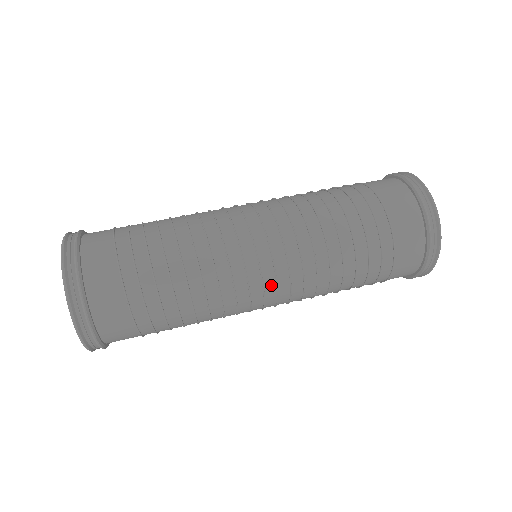
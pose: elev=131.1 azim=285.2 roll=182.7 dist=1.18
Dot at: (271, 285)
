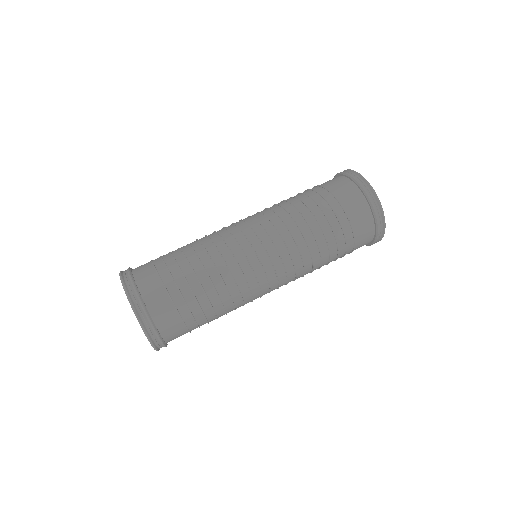
Dot at: (274, 284)
